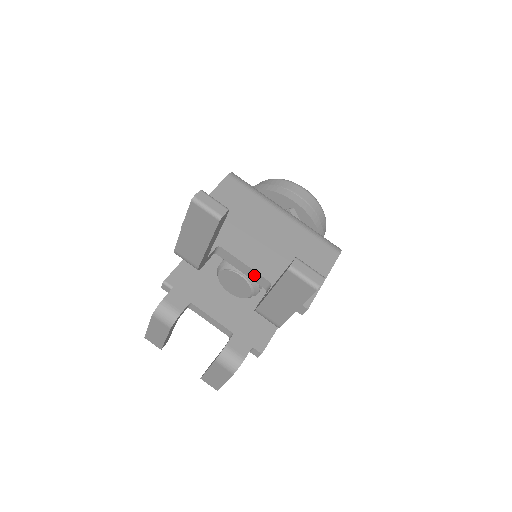
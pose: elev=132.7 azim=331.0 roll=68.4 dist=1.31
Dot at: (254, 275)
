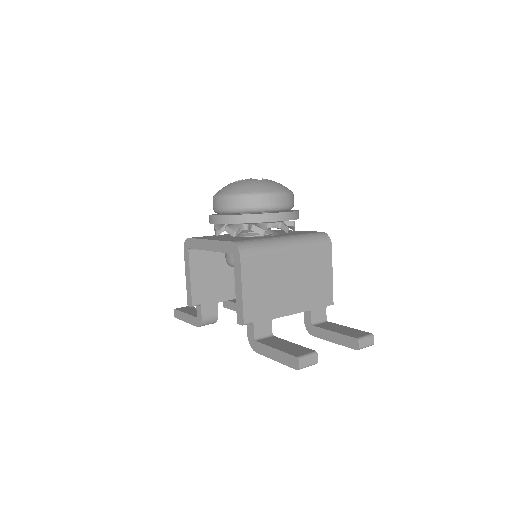
Dot at: (296, 312)
